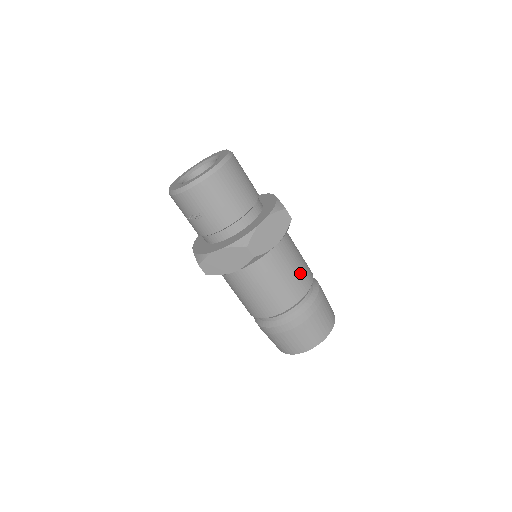
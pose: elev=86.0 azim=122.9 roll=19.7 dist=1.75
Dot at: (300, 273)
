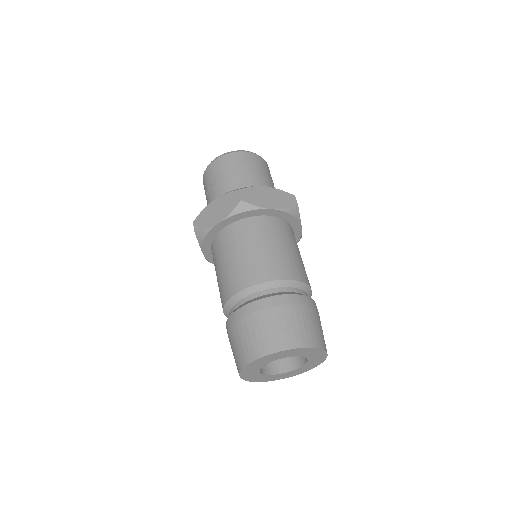
Dot at: (290, 260)
